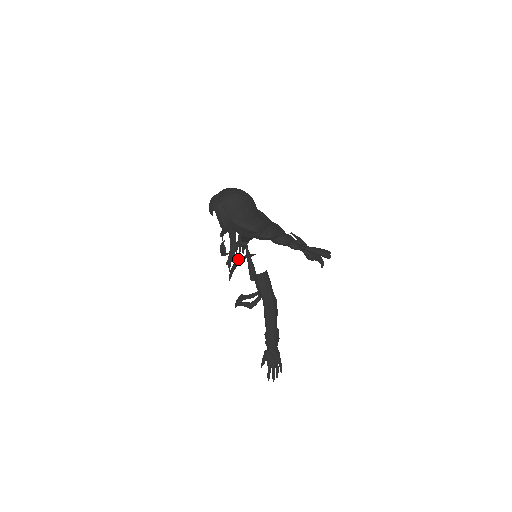
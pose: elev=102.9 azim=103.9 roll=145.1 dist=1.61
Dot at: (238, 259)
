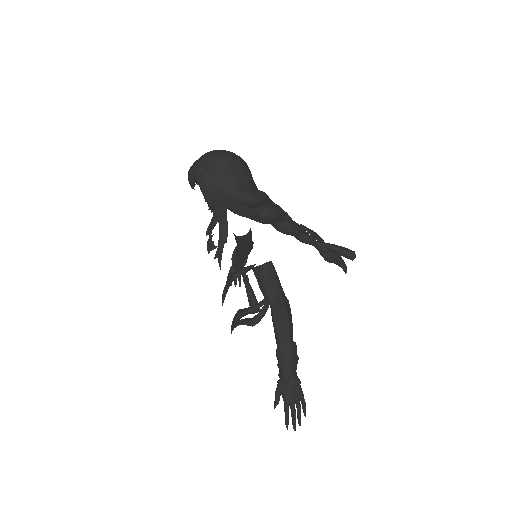
Dot at: (233, 274)
